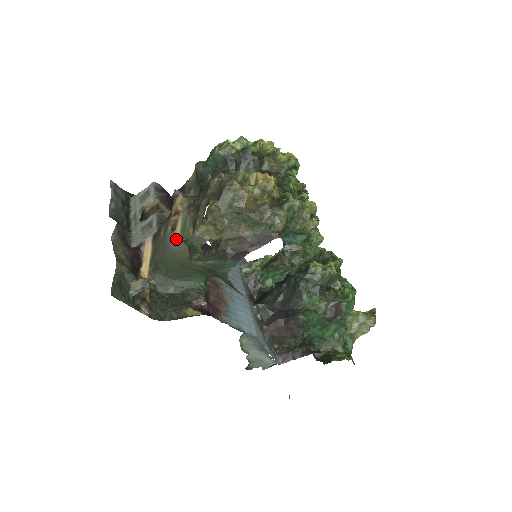
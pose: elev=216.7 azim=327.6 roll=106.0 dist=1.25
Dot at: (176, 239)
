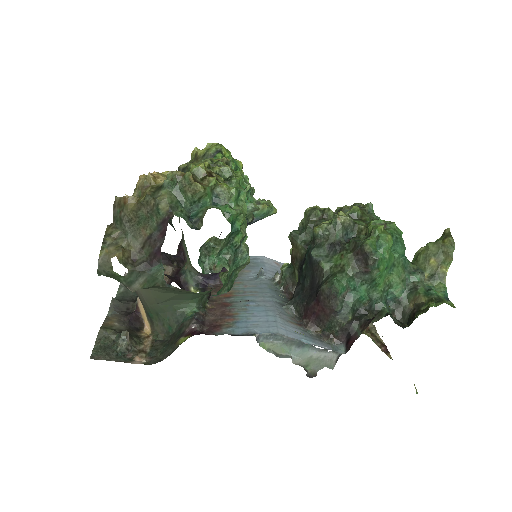
Dot at: occluded
